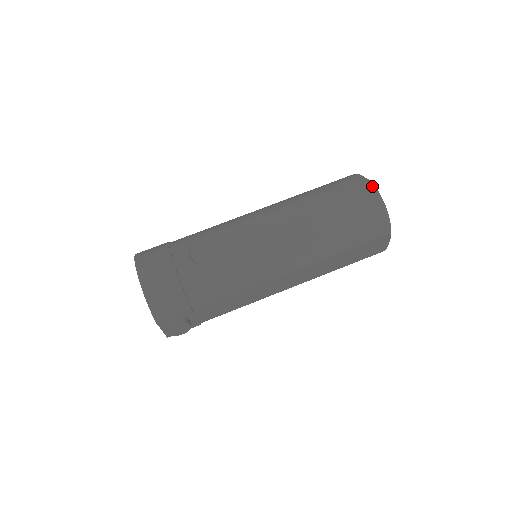
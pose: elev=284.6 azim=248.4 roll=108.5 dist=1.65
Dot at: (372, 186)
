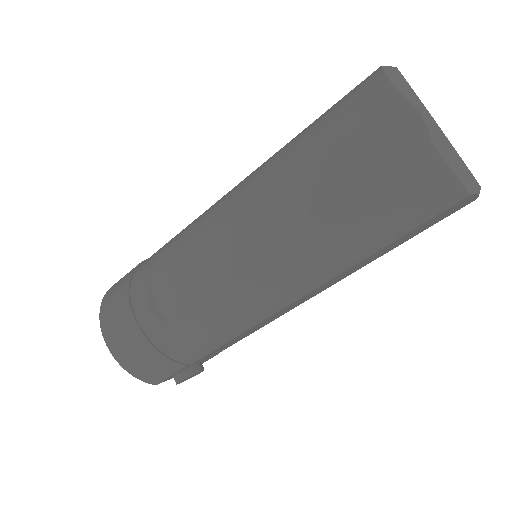
Dot at: (414, 111)
